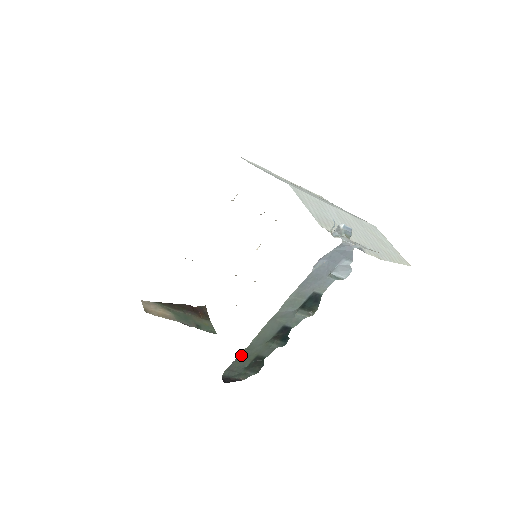
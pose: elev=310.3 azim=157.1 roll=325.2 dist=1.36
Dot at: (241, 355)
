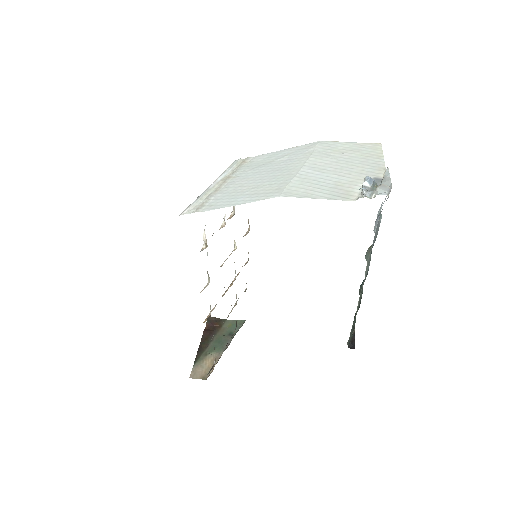
Dot at: (352, 325)
